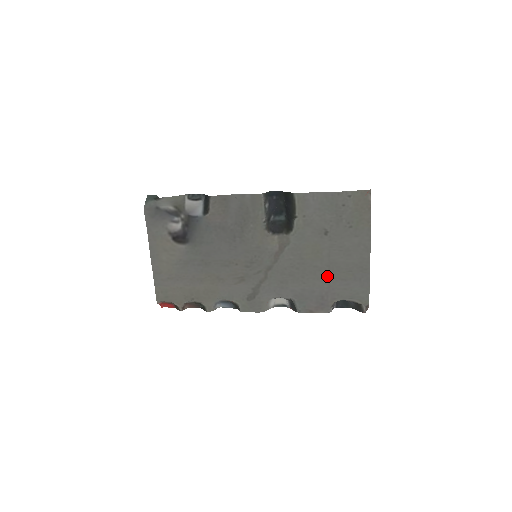
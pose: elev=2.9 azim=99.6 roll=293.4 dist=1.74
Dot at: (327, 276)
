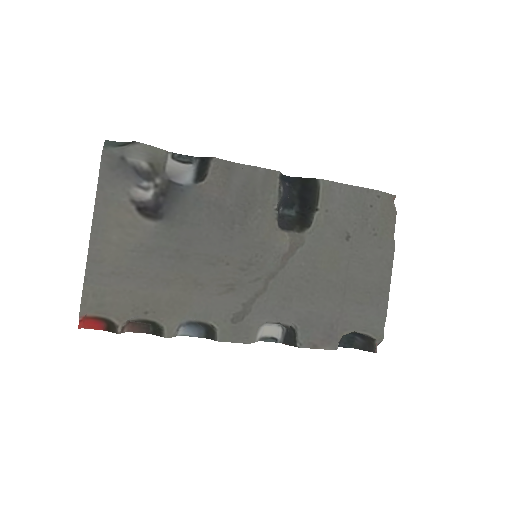
Dot at: (341, 296)
